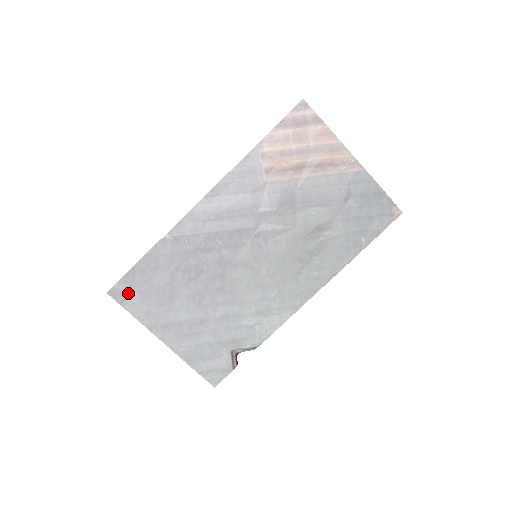
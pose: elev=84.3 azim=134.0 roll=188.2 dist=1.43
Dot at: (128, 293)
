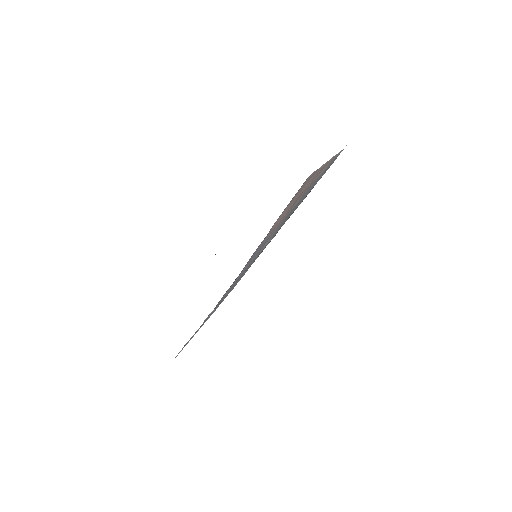
Dot at: occluded
